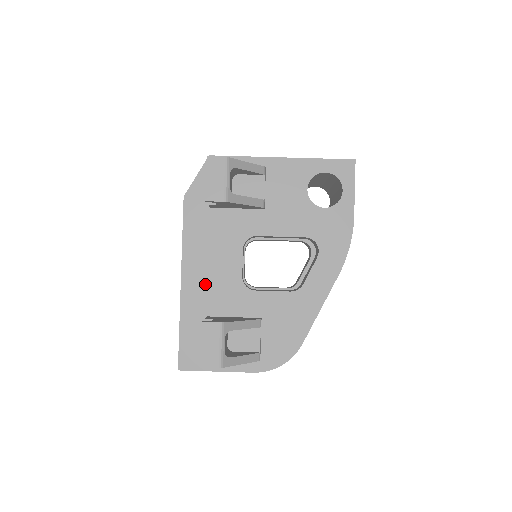
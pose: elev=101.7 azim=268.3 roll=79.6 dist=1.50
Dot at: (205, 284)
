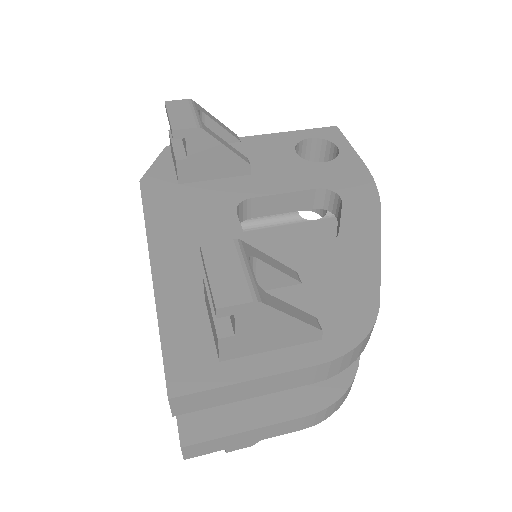
Dot at: (191, 260)
